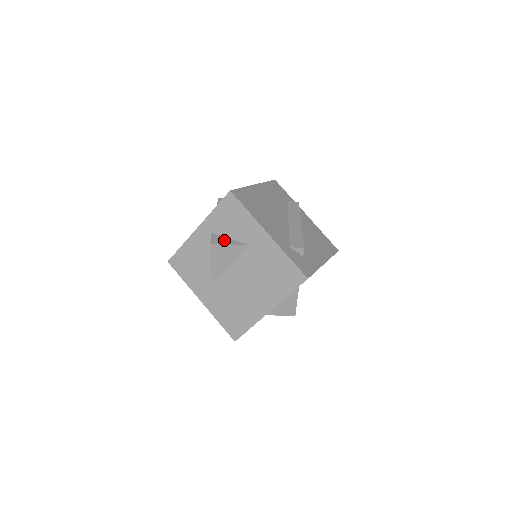
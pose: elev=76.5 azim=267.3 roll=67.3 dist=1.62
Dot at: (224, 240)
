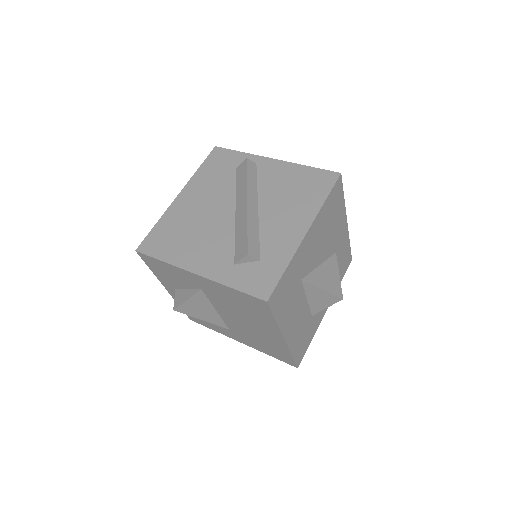
Dot at: (183, 295)
